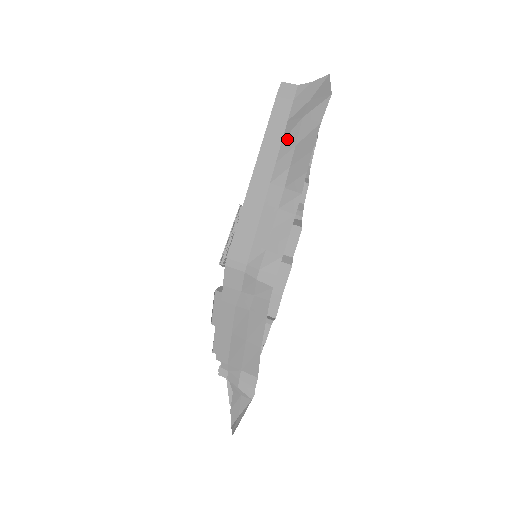
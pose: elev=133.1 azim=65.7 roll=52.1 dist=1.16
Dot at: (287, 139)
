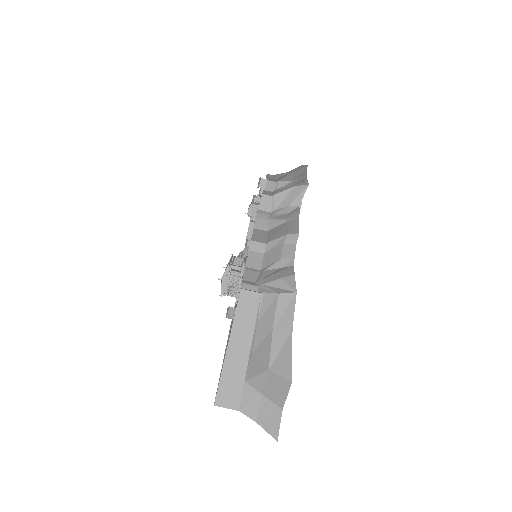
Dot at: occluded
